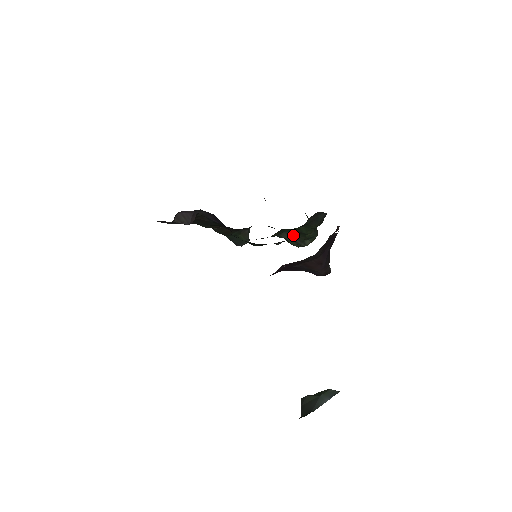
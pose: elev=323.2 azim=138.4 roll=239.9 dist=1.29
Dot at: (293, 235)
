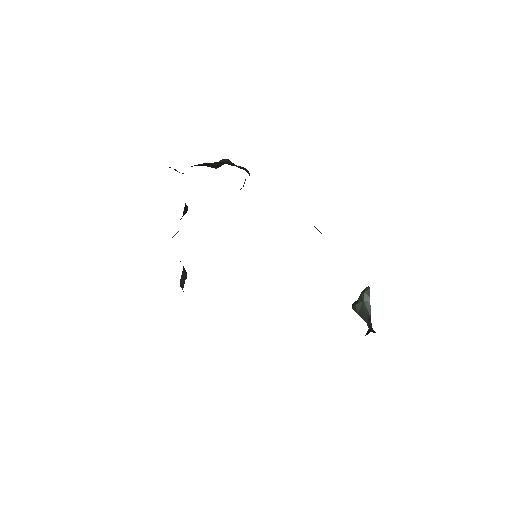
Dot at: occluded
